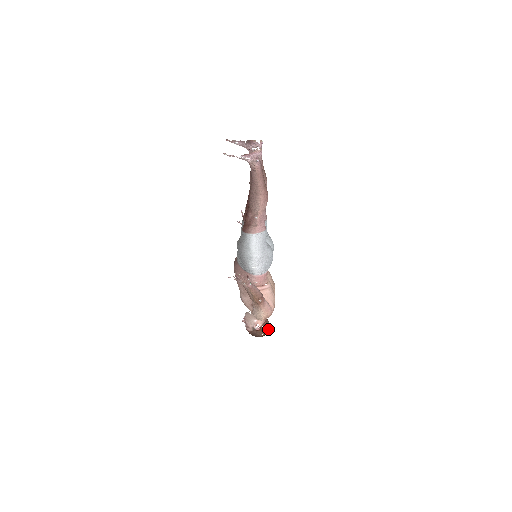
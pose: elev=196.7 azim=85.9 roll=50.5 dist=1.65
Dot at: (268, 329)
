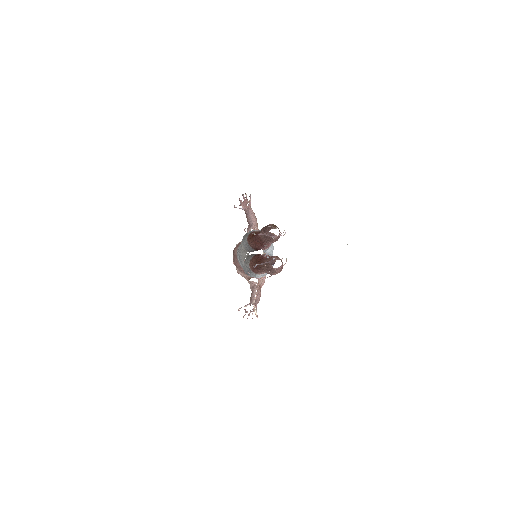
Dot at: occluded
